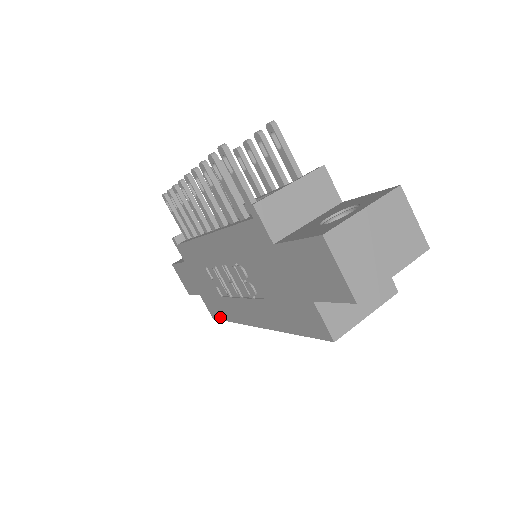
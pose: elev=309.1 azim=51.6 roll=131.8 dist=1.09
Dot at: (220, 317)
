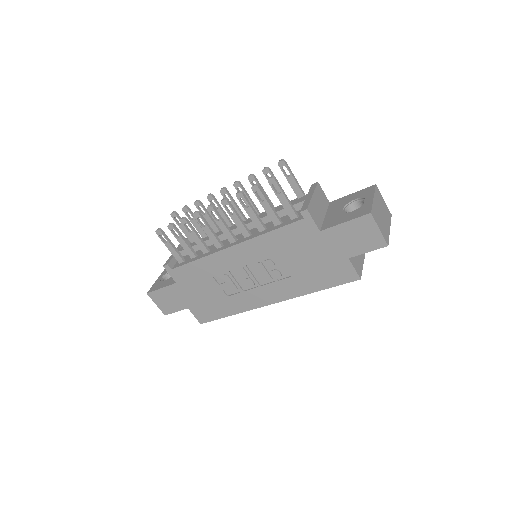
Dot at: (215, 317)
